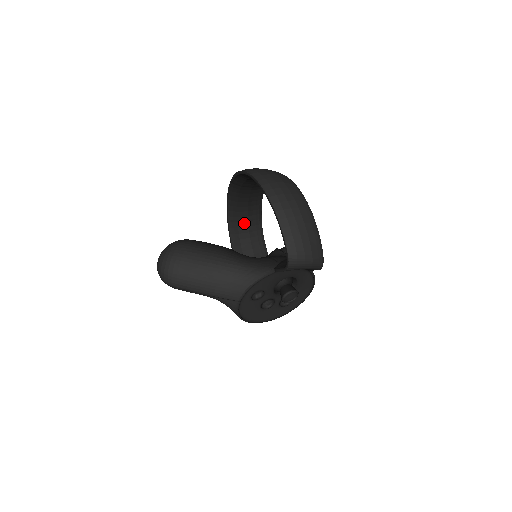
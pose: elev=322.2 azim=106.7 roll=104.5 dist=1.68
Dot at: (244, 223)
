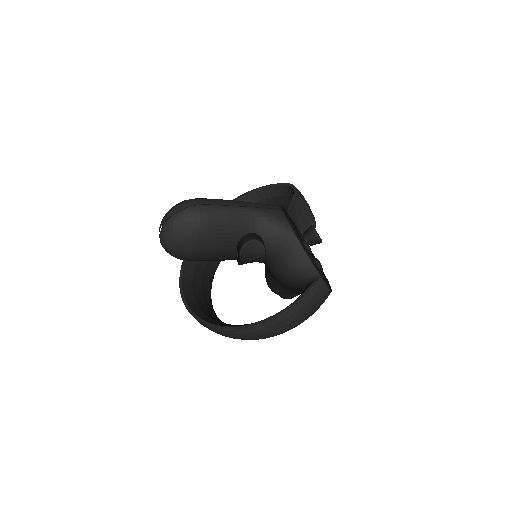
Dot at: (208, 313)
